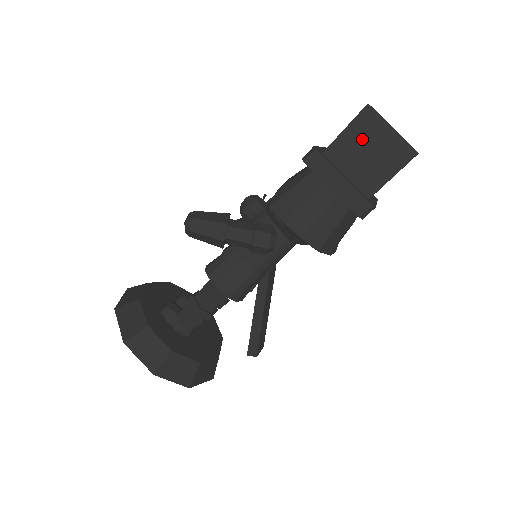
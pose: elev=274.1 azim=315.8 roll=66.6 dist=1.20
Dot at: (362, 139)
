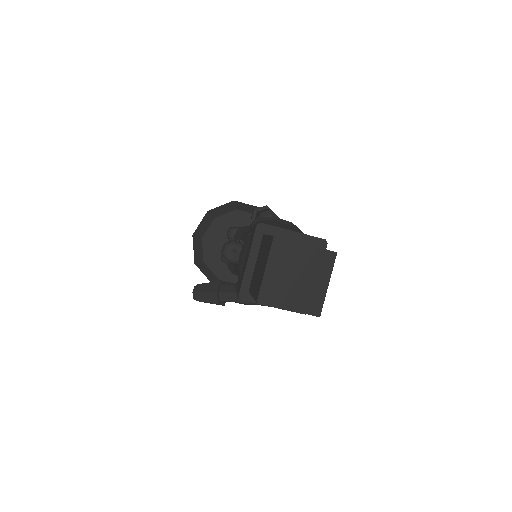
Dot at: occluded
